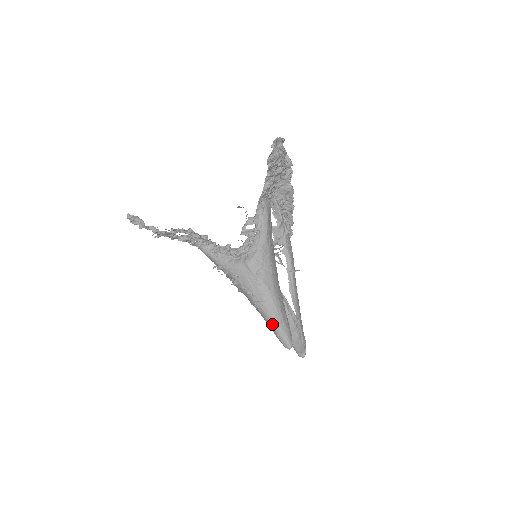
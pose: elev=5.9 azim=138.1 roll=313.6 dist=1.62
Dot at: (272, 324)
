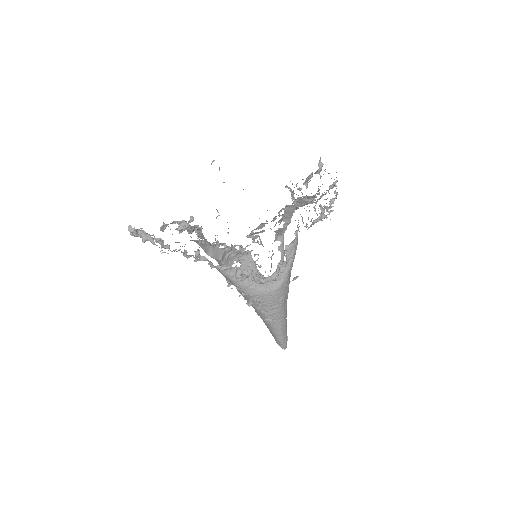
Dot at: (277, 334)
